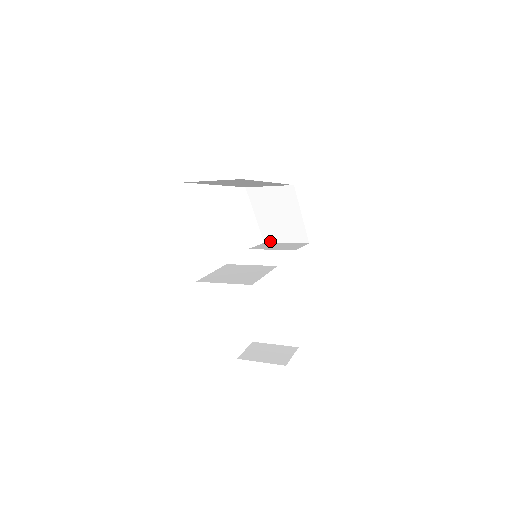
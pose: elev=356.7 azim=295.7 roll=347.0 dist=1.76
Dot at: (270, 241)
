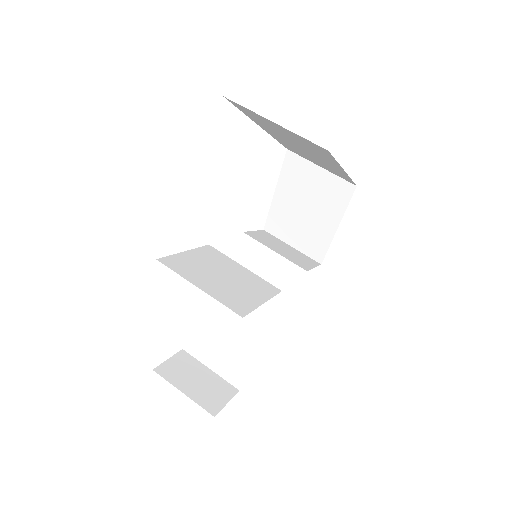
Dot at: (272, 232)
